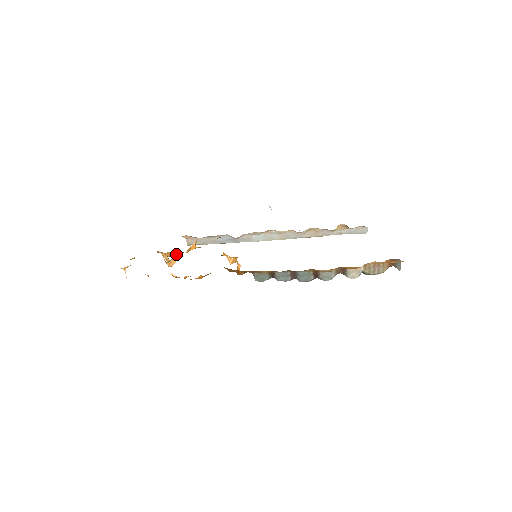
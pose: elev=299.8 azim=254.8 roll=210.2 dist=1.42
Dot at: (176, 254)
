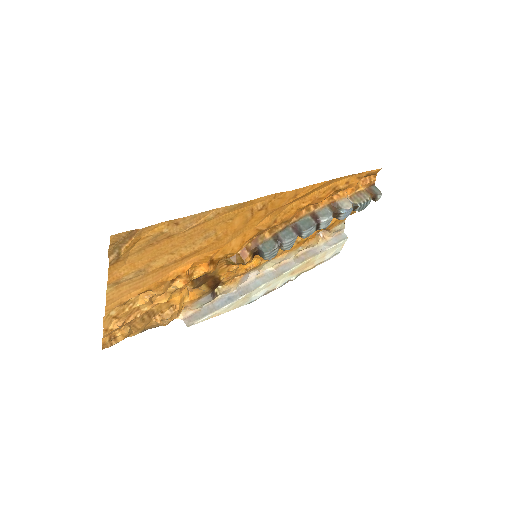
Dot at: (175, 306)
